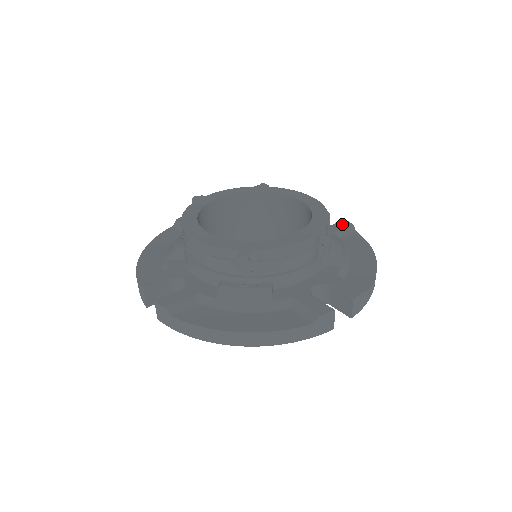
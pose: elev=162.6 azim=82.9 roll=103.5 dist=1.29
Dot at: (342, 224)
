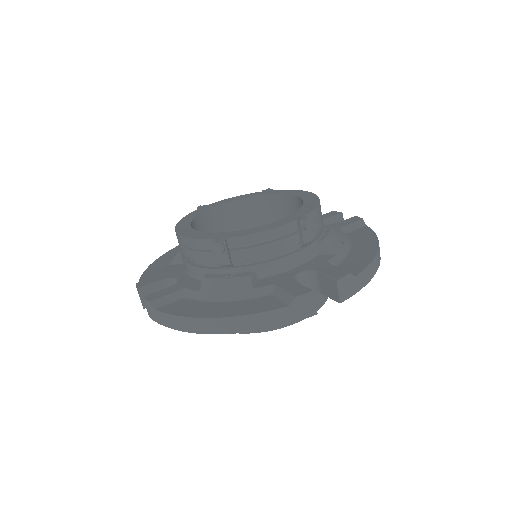
Dot at: (351, 220)
